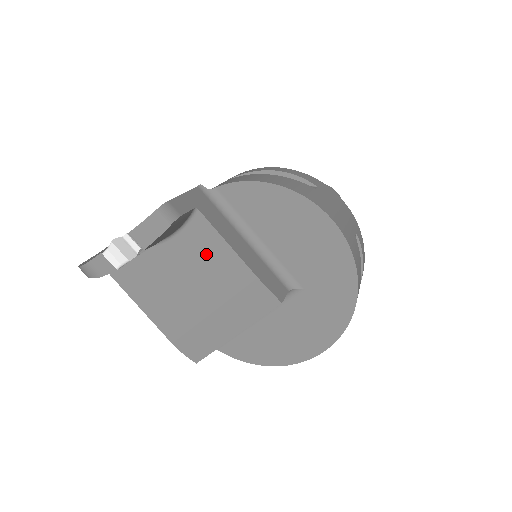
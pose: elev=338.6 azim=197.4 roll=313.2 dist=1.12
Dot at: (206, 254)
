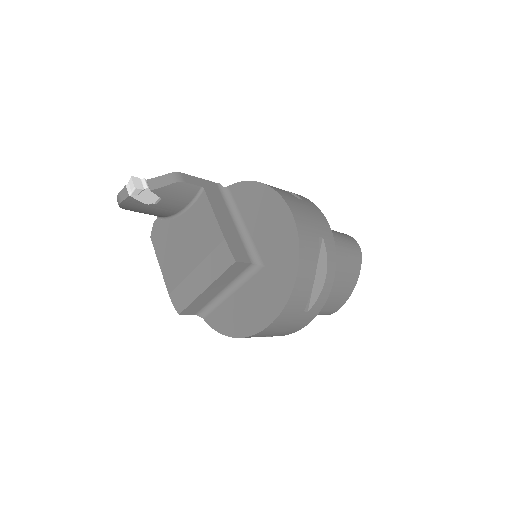
Dot at: (201, 221)
